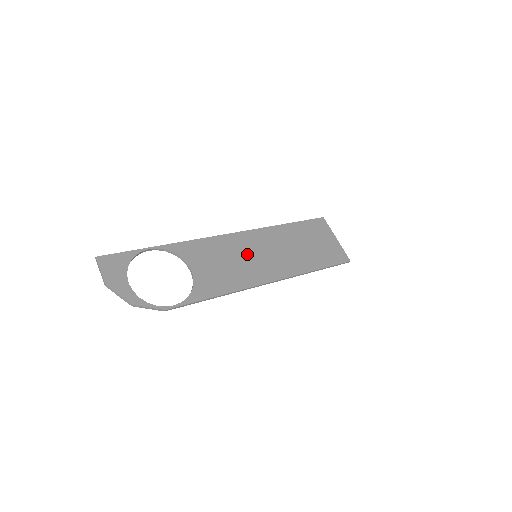
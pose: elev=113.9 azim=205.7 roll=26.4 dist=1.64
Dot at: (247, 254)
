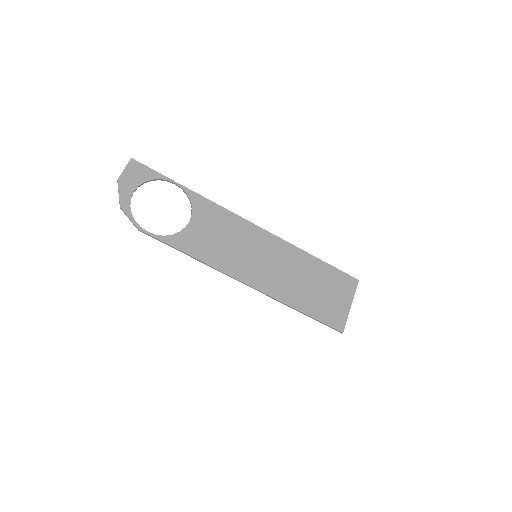
Dot at: (249, 248)
